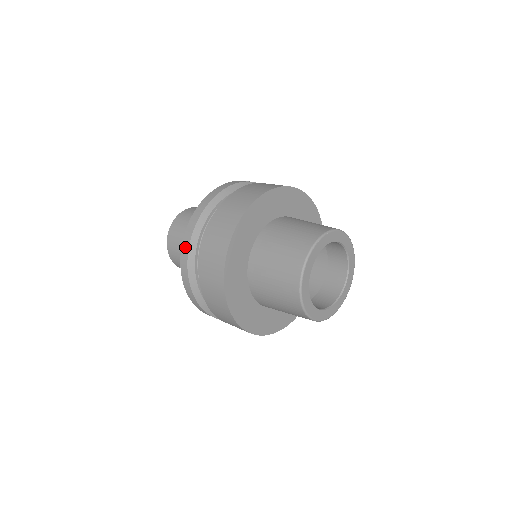
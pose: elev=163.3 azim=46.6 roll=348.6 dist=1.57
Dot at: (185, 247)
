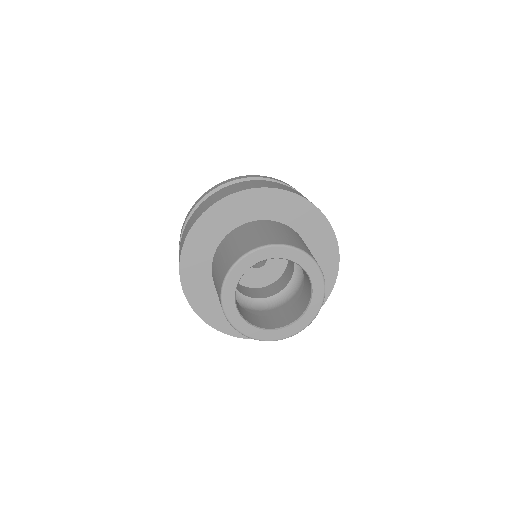
Dot at: (179, 247)
